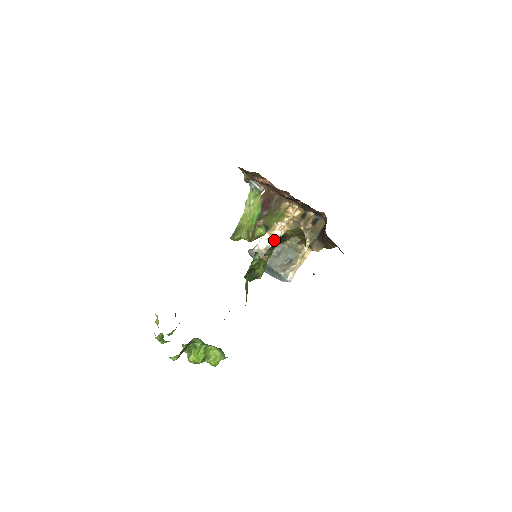
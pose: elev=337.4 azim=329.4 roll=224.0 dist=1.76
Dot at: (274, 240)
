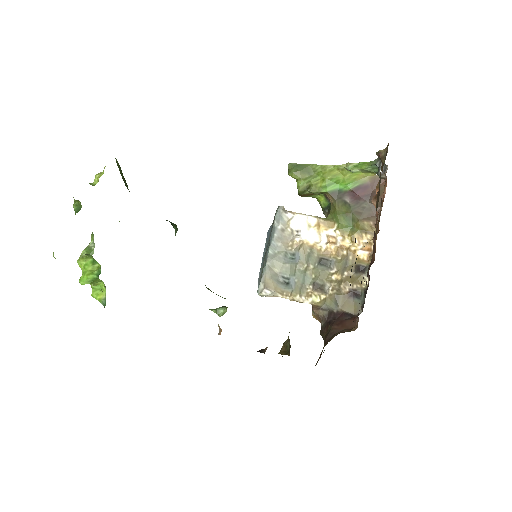
Dot at: (309, 239)
